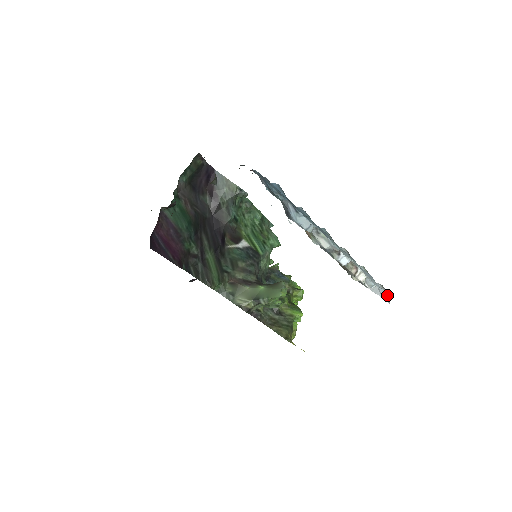
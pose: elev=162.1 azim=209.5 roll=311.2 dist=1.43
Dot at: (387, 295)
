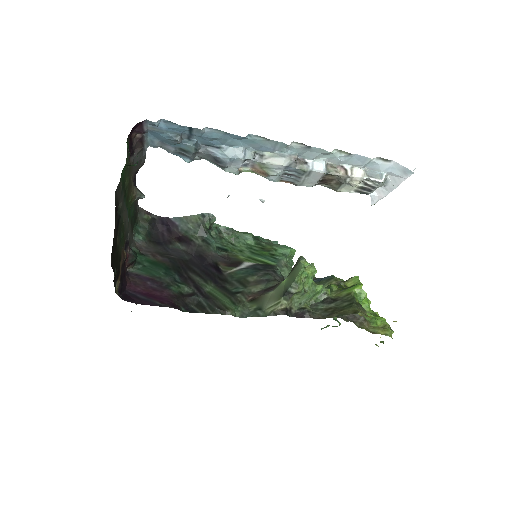
Dot at: (400, 166)
